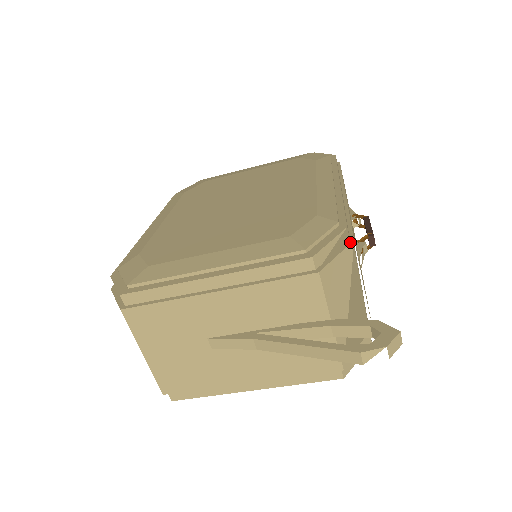
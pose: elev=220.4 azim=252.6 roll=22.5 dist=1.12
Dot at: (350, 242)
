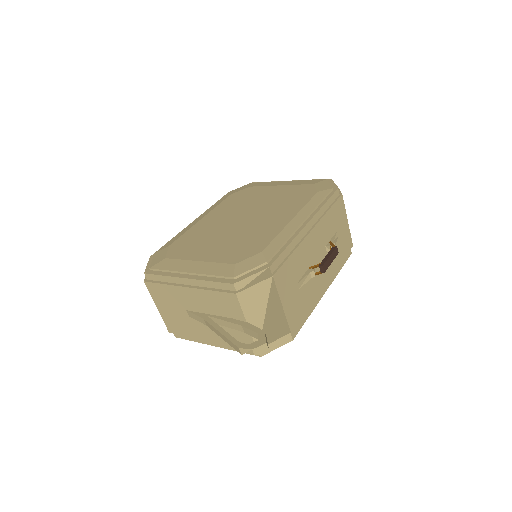
Dot at: (269, 277)
